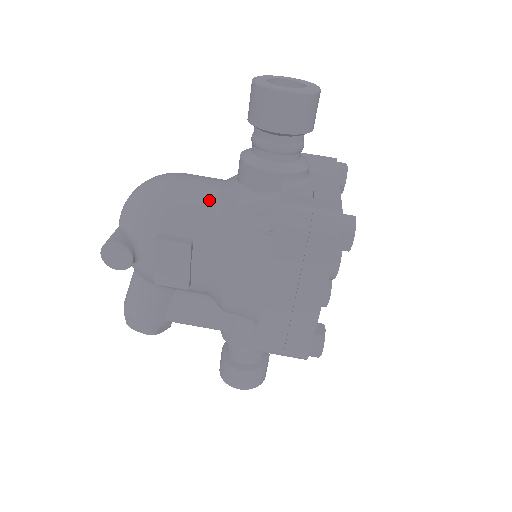
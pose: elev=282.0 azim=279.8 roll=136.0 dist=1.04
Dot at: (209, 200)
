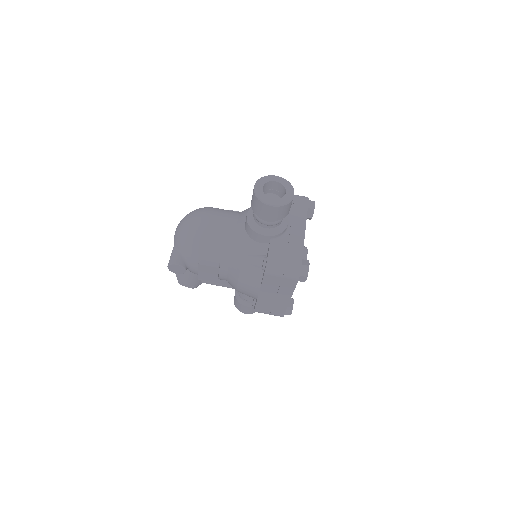
Dot at: (228, 240)
